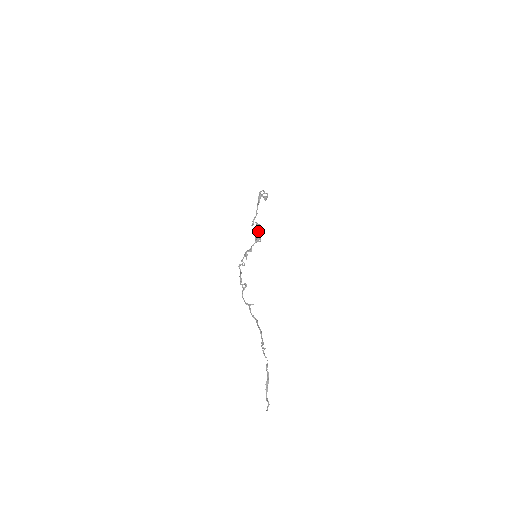
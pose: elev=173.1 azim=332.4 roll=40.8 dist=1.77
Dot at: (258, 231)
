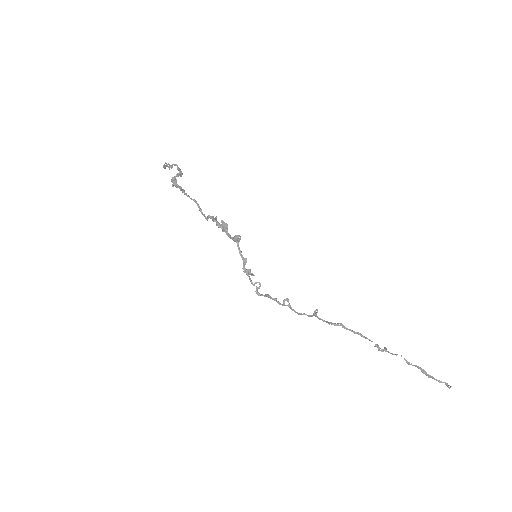
Dot at: (224, 228)
